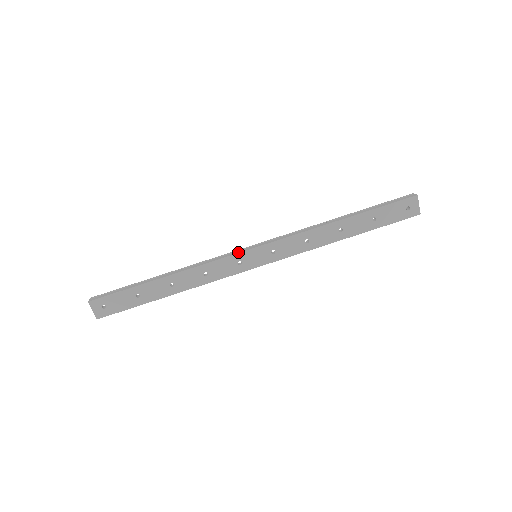
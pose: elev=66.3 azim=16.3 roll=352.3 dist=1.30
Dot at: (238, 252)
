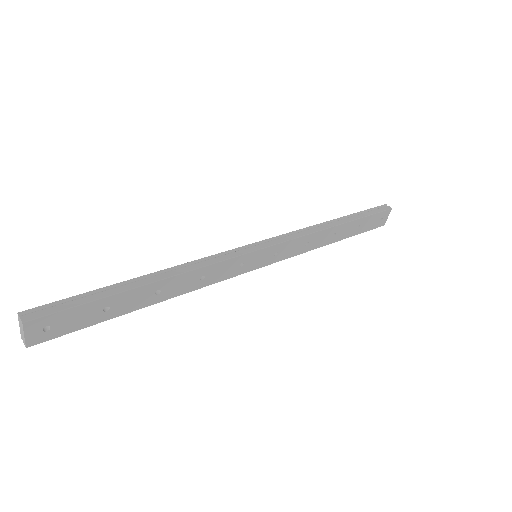
Dot at: (245, 252)
